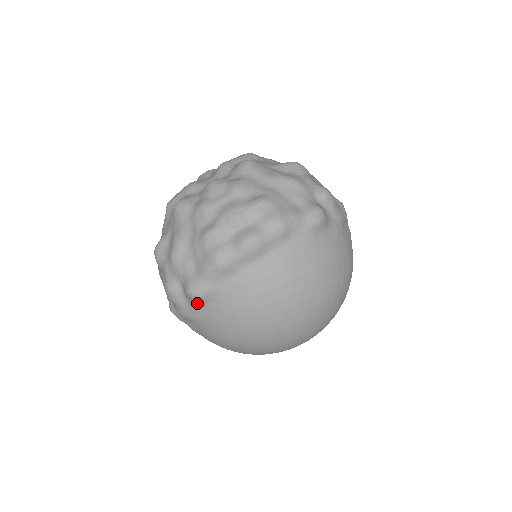
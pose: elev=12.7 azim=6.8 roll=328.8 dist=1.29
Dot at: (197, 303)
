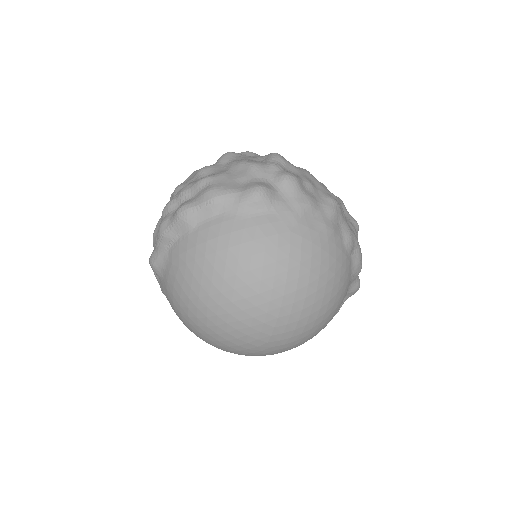
Dot at: (157, 274)
